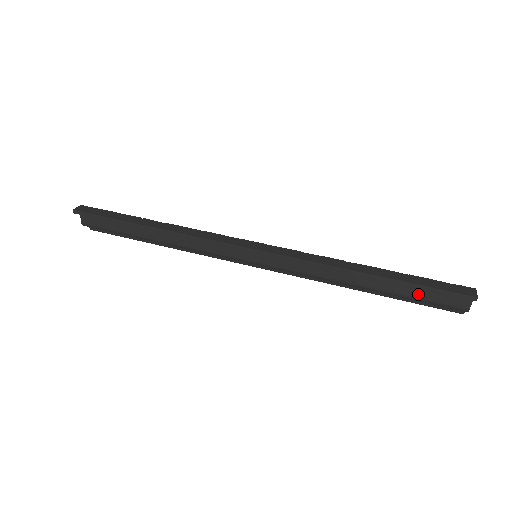
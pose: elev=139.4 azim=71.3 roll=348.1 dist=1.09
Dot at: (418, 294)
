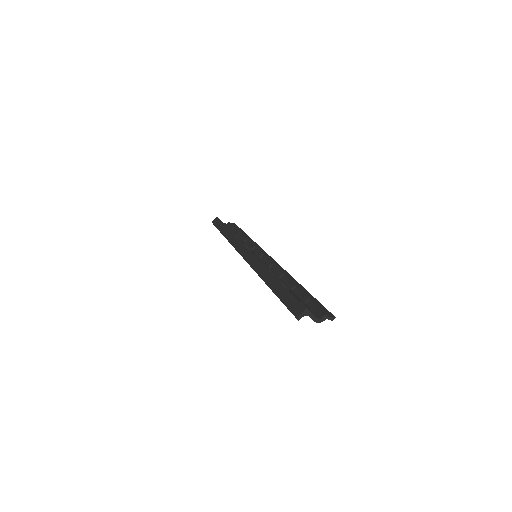
Dot at: occluded
